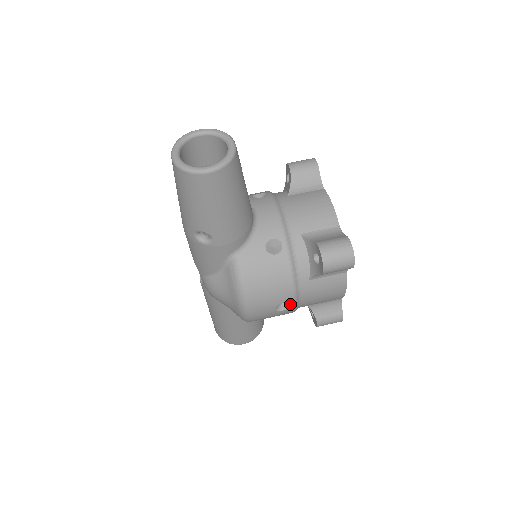
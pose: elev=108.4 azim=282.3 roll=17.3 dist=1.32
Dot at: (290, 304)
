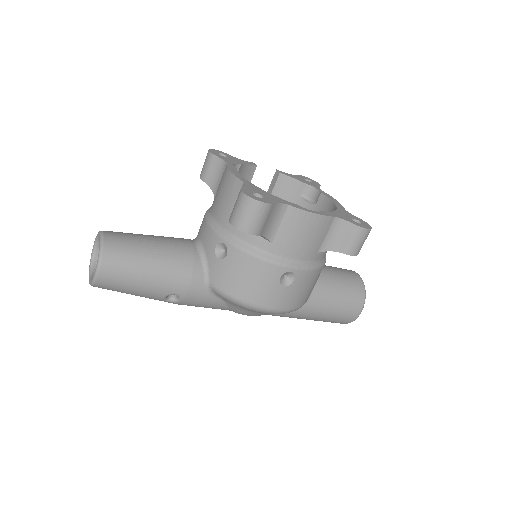
Dot at: (288, 272)
